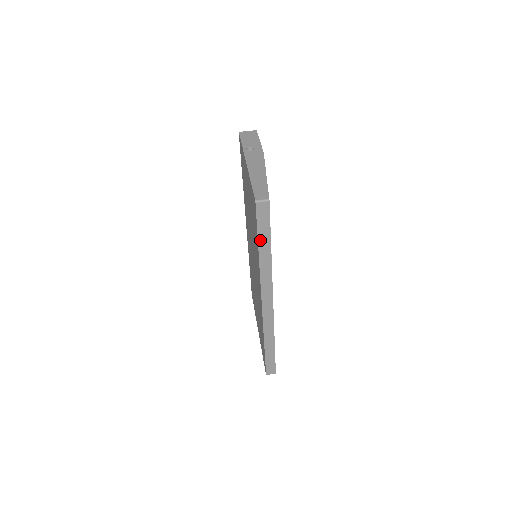
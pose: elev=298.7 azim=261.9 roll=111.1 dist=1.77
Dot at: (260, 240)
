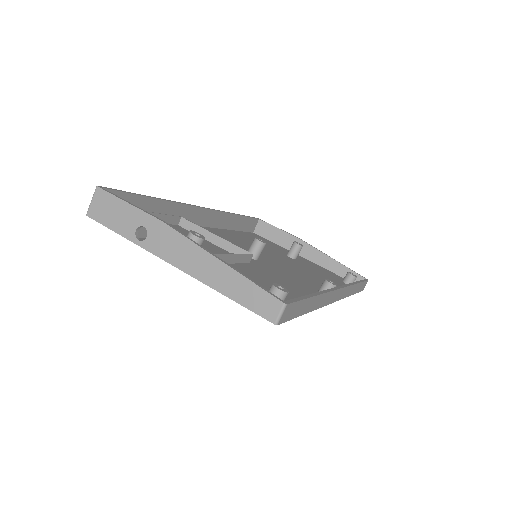
Dot at: (303, 312)
